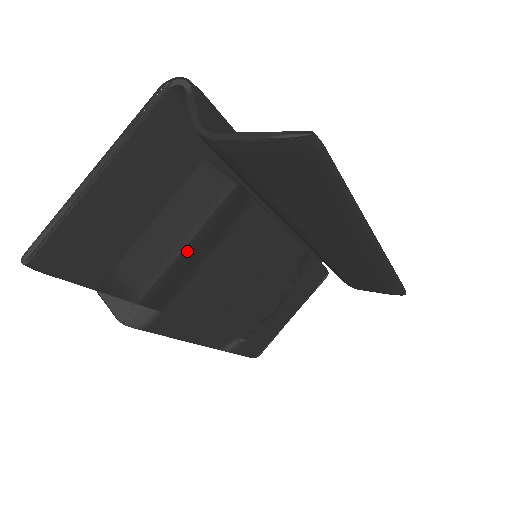
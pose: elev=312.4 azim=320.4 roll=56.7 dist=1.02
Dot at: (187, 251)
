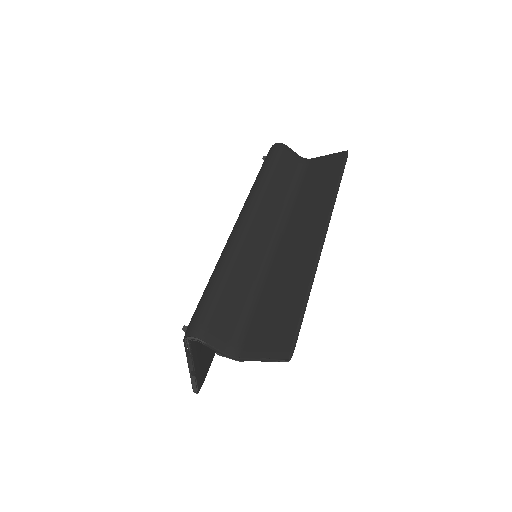
Dot at: occluded
